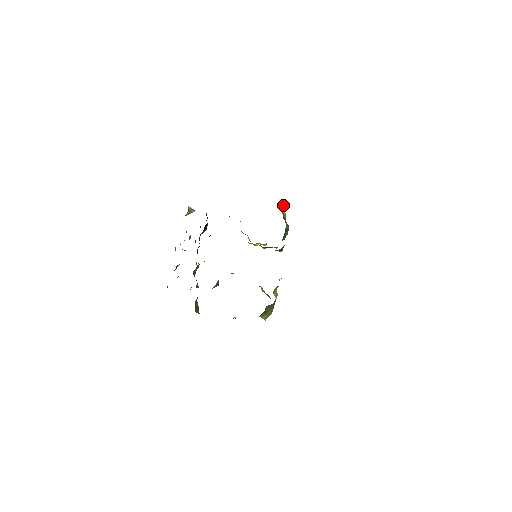
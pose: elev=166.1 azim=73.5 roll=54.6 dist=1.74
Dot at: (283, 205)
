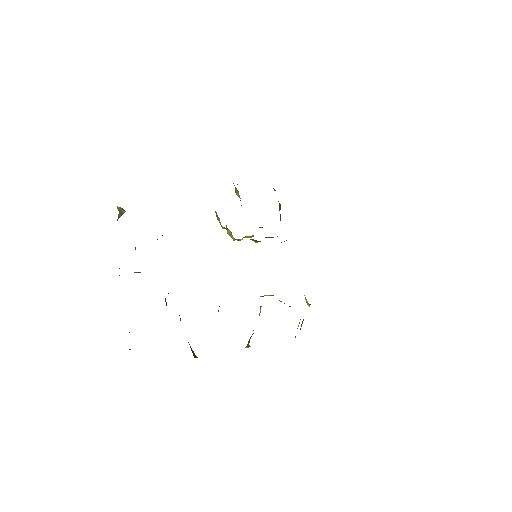
Dot at: occluded
